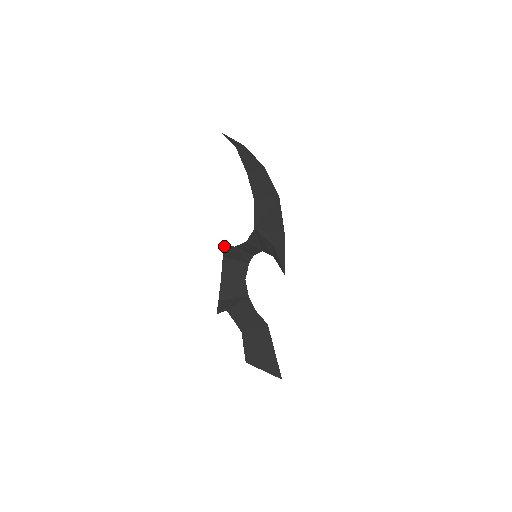
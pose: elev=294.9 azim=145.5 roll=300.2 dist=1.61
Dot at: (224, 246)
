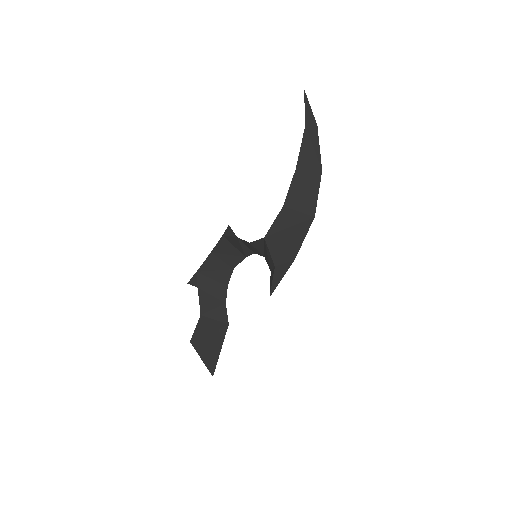
Dot at: (228, 227)
